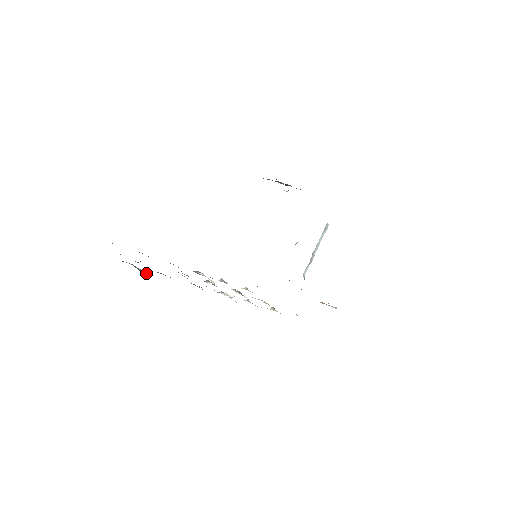
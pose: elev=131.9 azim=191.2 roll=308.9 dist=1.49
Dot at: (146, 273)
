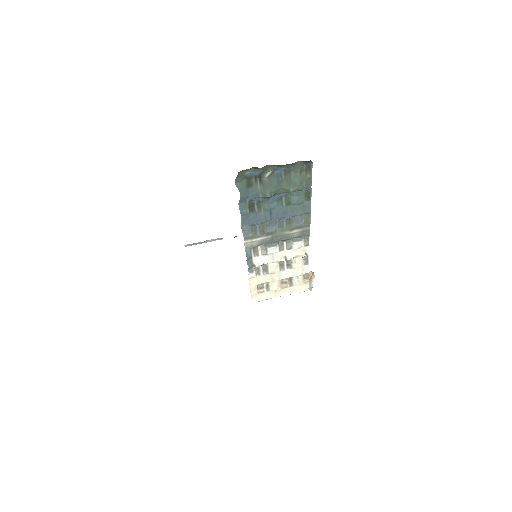
Dot at: (306, 186)
